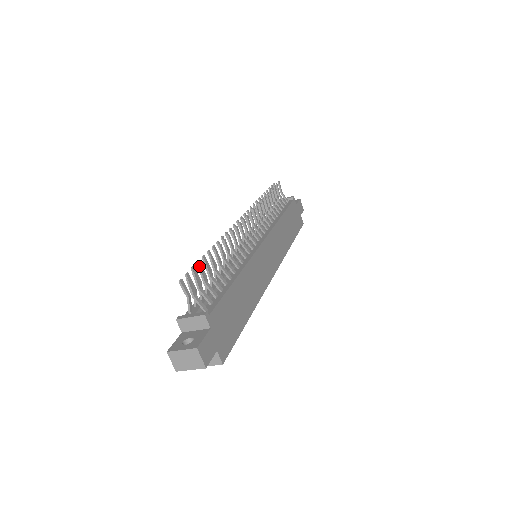
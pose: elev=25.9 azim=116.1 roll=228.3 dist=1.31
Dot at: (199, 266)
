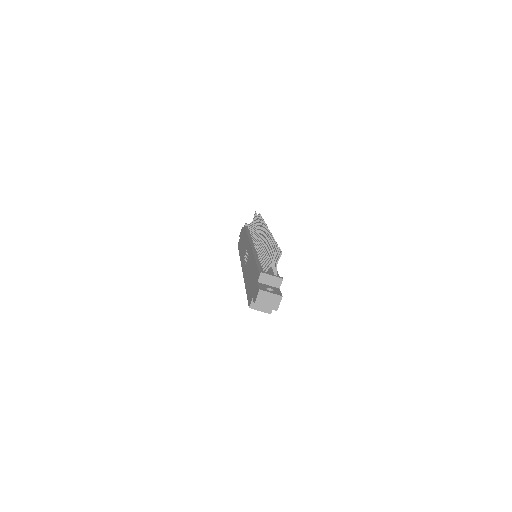
Dot at: (279, 247)
